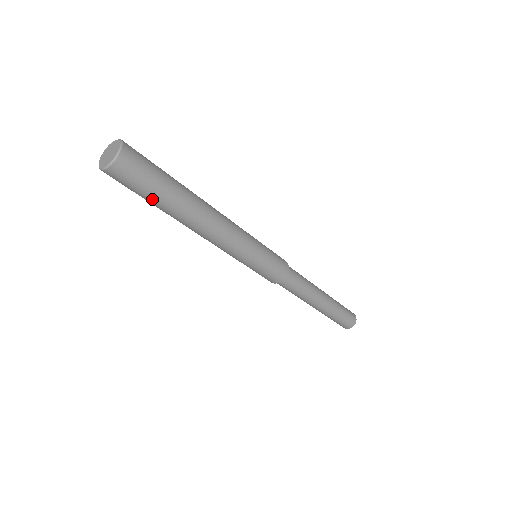
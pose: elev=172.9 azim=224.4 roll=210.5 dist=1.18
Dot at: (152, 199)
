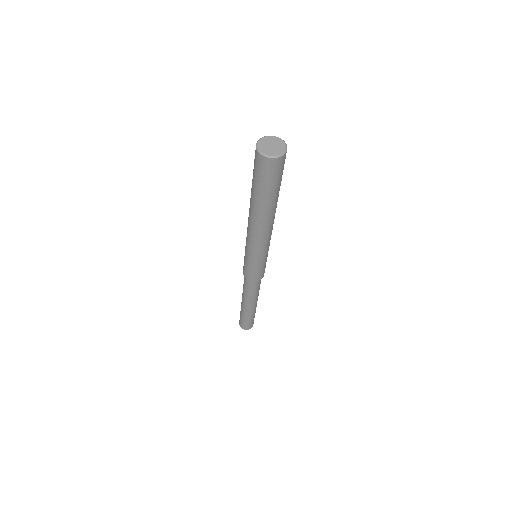
Dot at: (272, 191)
